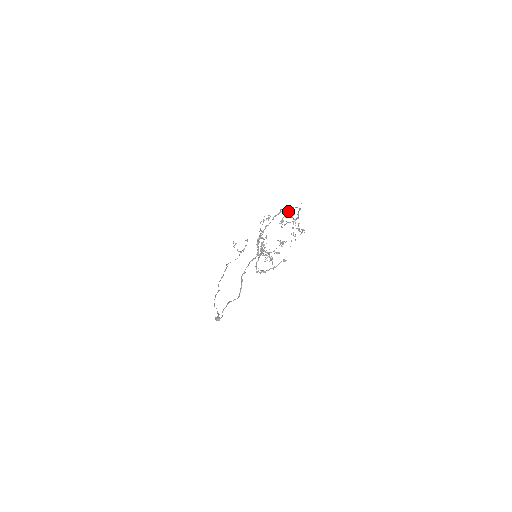
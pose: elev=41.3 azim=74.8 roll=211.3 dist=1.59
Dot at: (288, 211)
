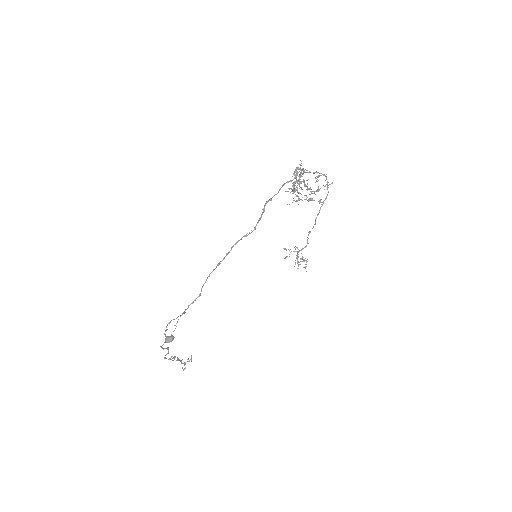
Dot at: (323, 174)
